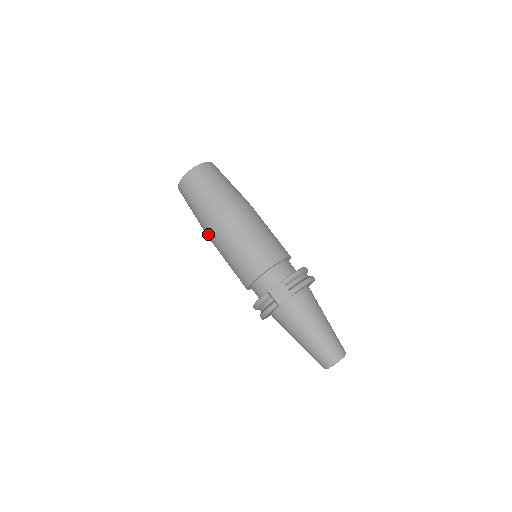
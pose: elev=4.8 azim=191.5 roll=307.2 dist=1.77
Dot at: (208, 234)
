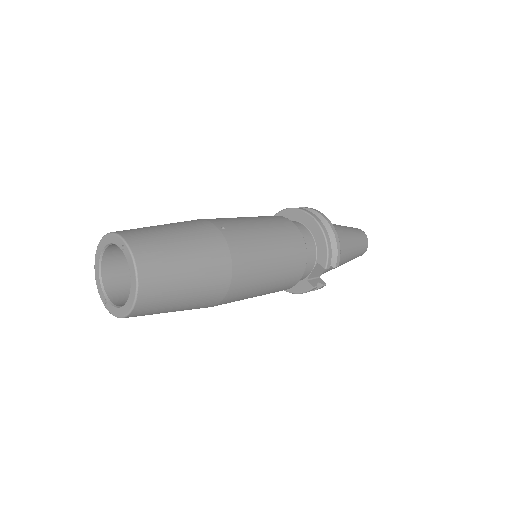
Dot at: occluded
